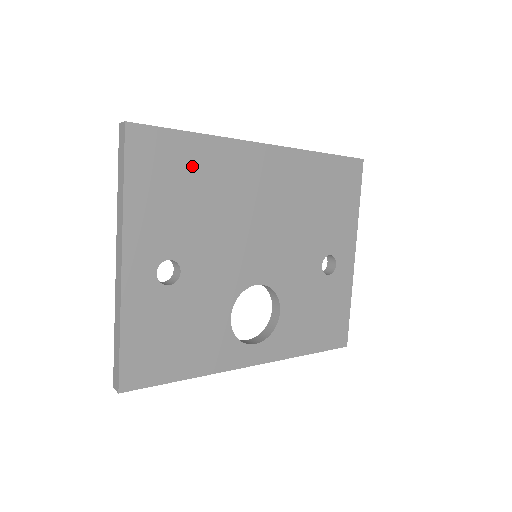
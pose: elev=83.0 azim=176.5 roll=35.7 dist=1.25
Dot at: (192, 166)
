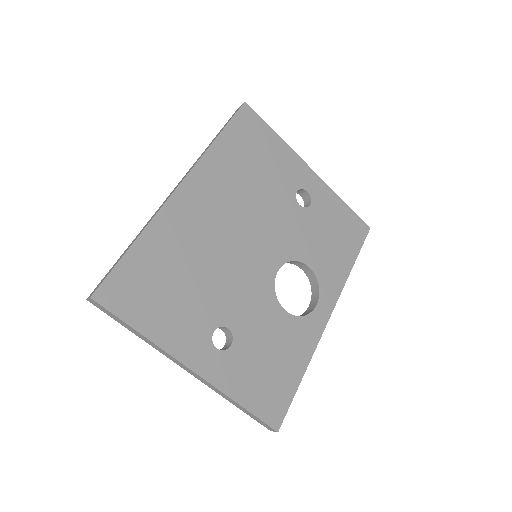
Dot at: (157, 264)
